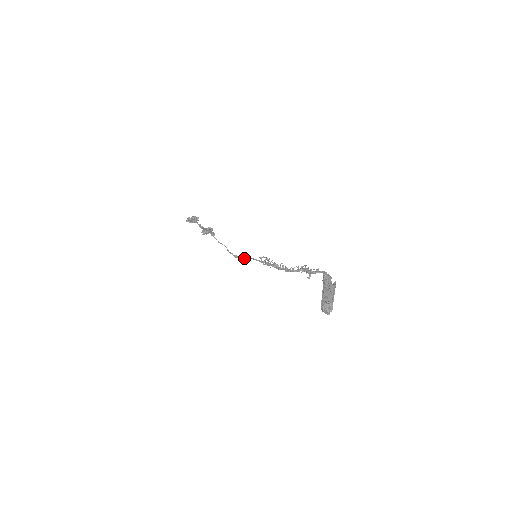
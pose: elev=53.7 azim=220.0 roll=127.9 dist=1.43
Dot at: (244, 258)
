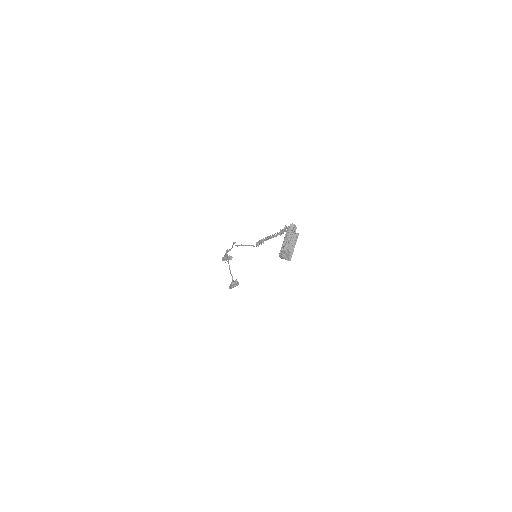
Dot at: (246, 245)
